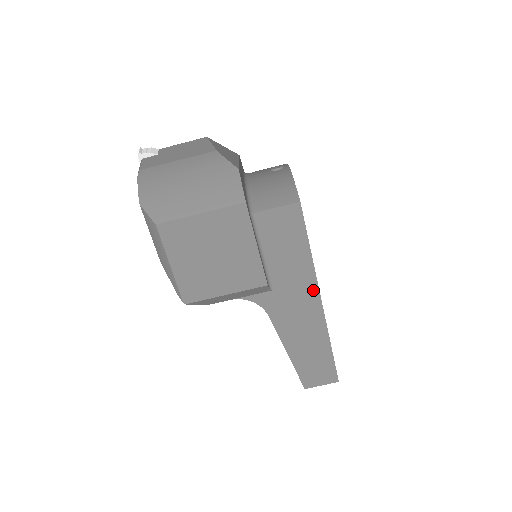
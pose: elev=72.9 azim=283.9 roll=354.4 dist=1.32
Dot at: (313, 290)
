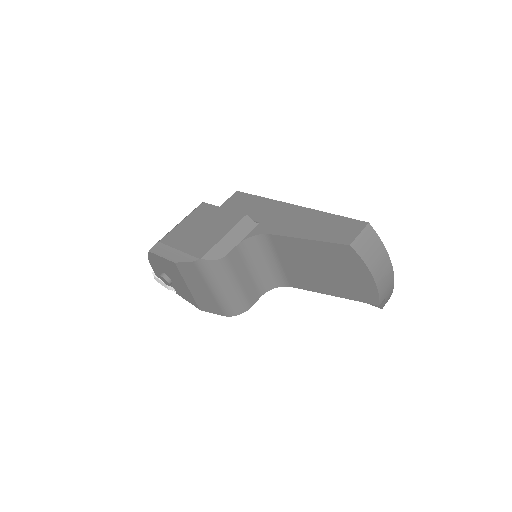
Dot at: (284, 206)
